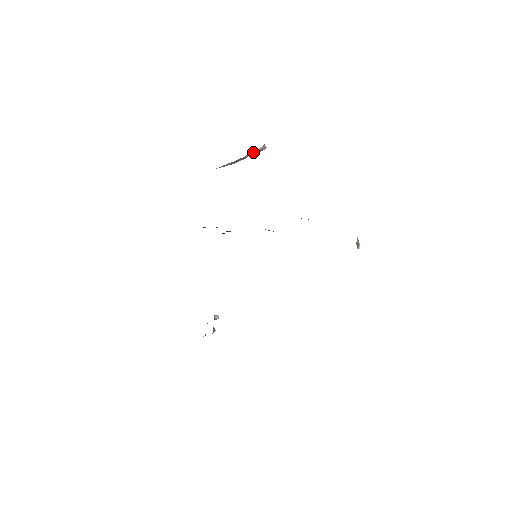
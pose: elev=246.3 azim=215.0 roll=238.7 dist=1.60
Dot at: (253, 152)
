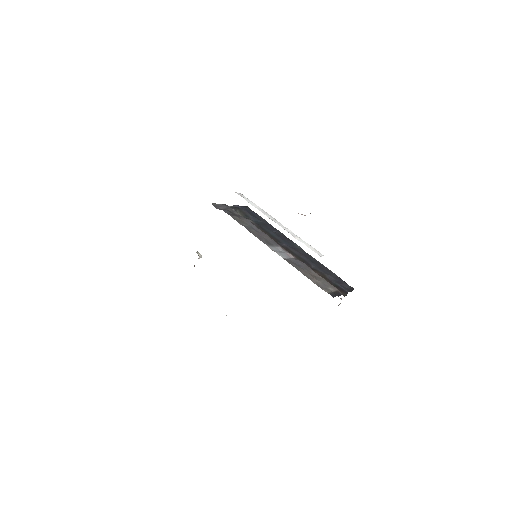
Dot at: occluded
